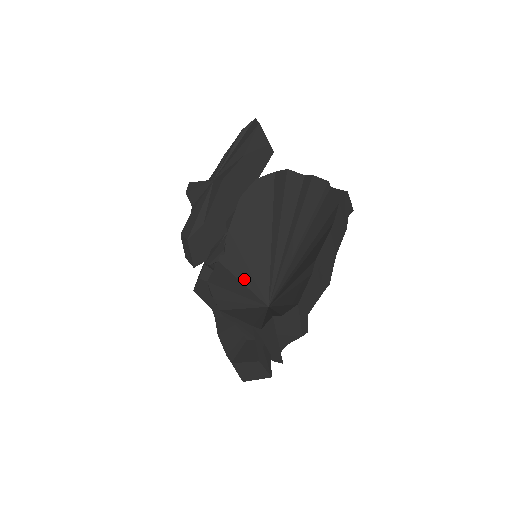
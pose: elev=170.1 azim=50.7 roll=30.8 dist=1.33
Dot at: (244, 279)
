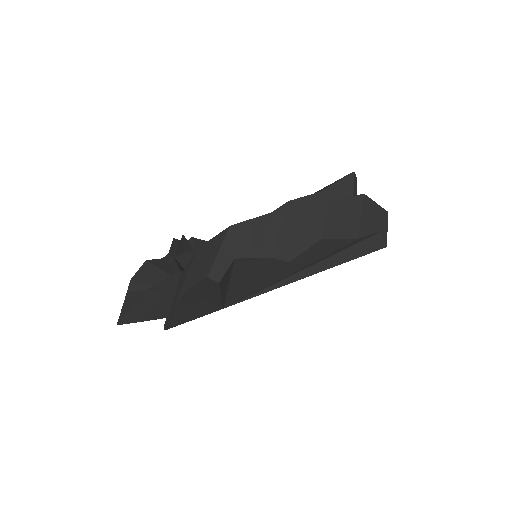
Dot at: occluded
